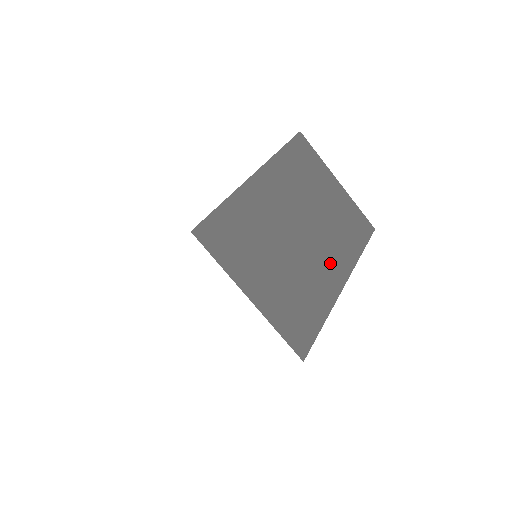
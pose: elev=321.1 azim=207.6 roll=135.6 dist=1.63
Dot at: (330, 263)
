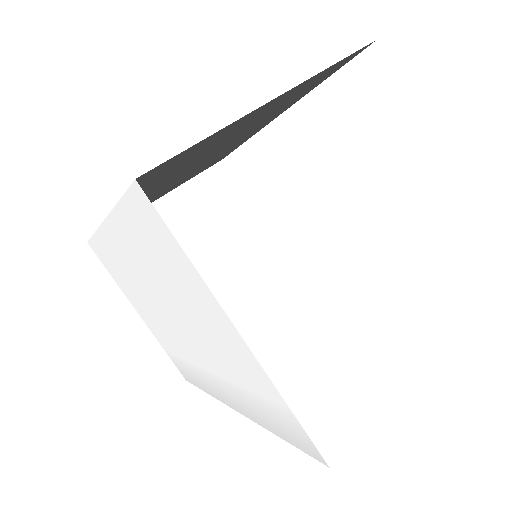
Dot at: occluded
